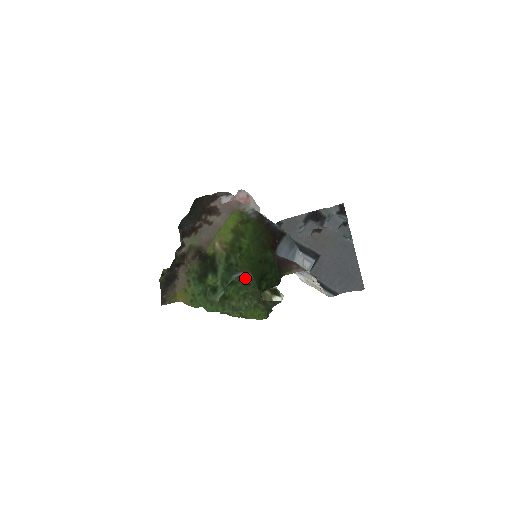
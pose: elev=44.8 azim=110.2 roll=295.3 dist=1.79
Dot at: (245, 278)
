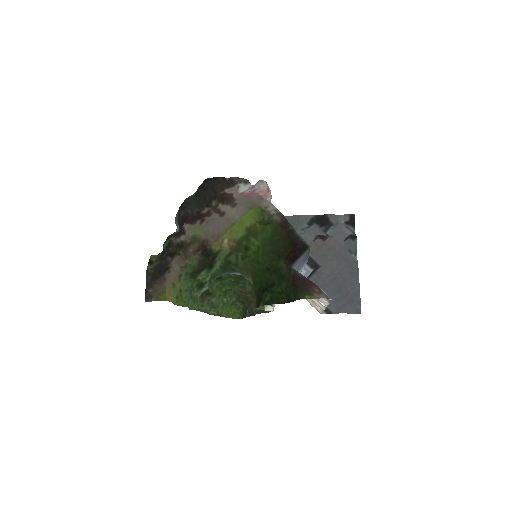
Dot at: (236, 276)
